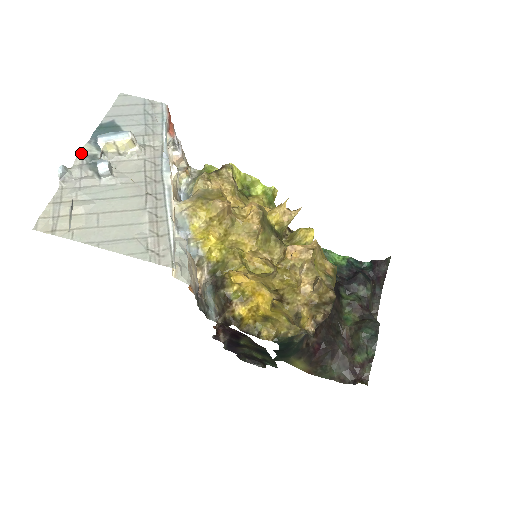
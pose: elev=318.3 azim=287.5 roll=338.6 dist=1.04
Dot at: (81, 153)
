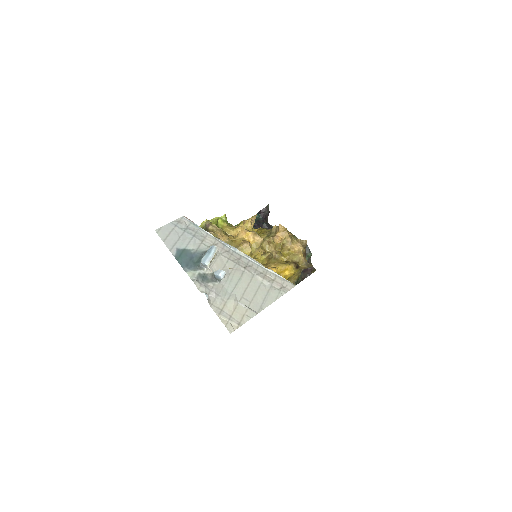
Dot at: (196, 279)
